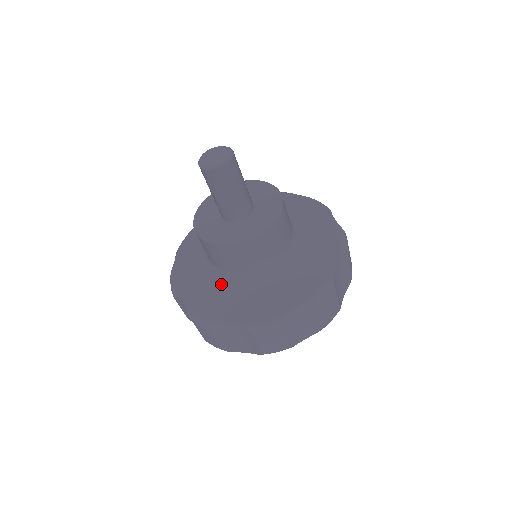
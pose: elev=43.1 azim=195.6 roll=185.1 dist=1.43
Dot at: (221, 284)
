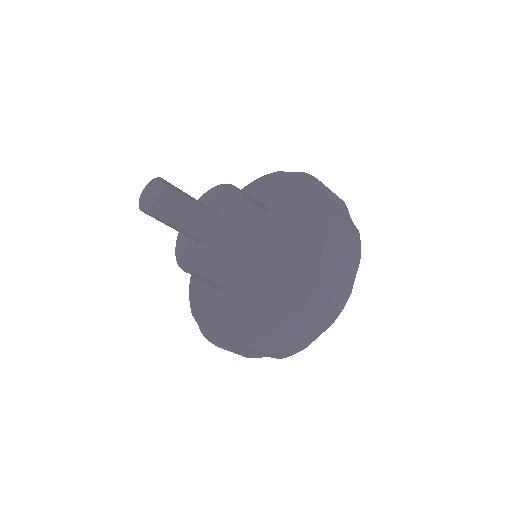
Dot at: (220, 301)
